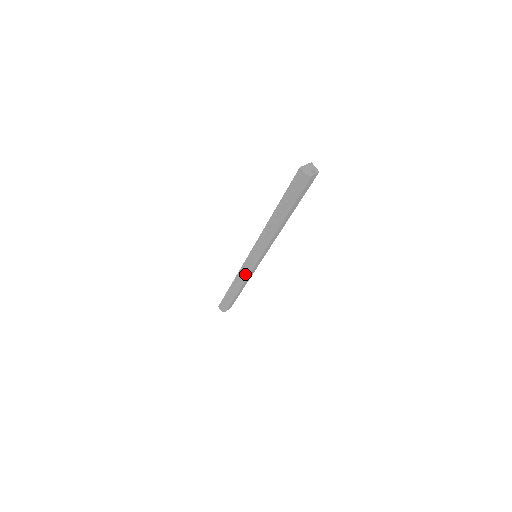
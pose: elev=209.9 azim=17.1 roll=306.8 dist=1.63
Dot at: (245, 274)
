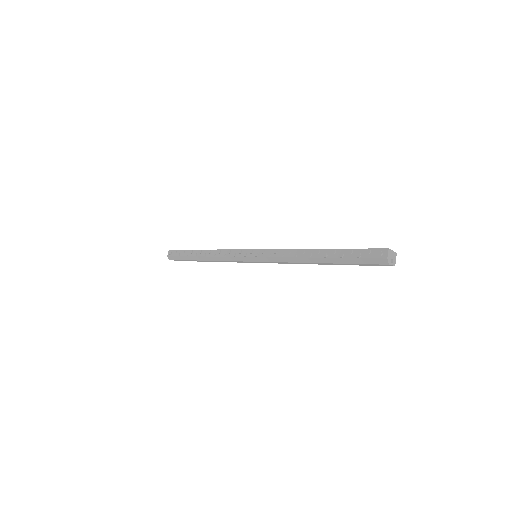
Dot at: (229, 257)
